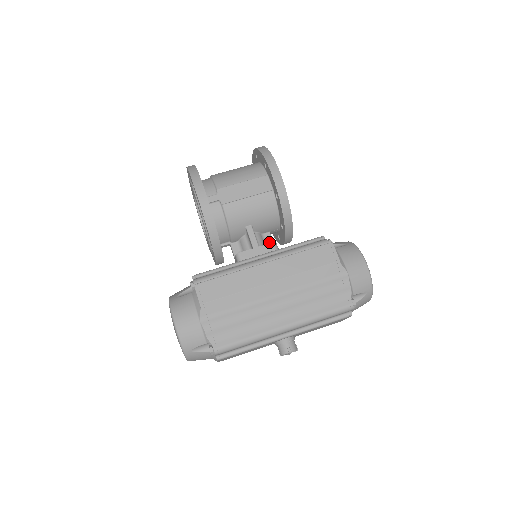
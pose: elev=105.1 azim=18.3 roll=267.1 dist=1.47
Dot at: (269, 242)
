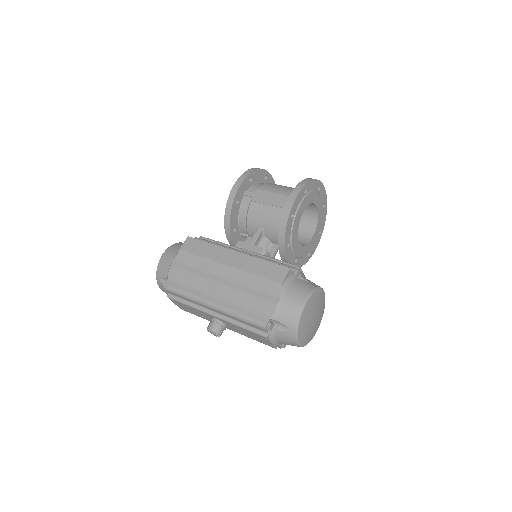
Dot at: occluded
